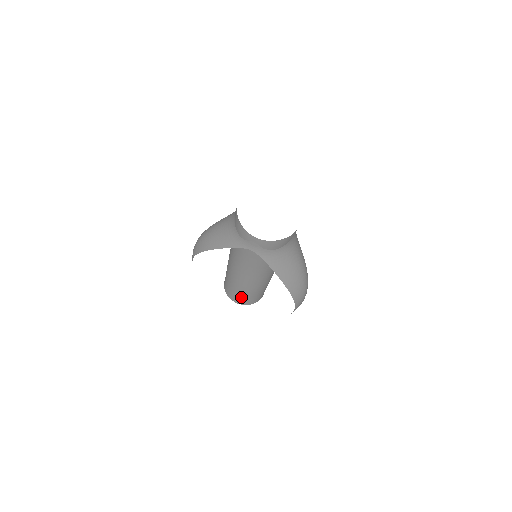
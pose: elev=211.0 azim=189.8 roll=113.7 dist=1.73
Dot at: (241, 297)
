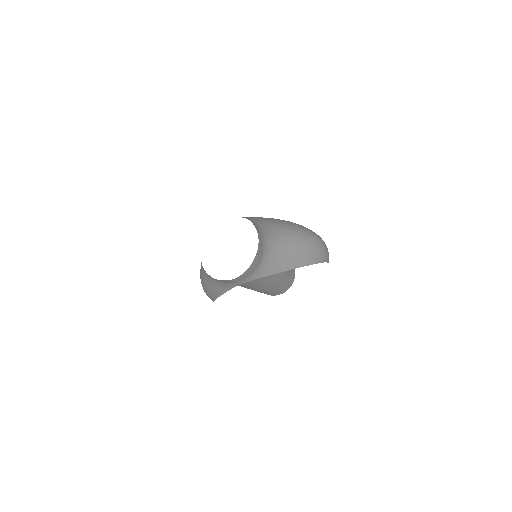
Dot at: (279, 291)
